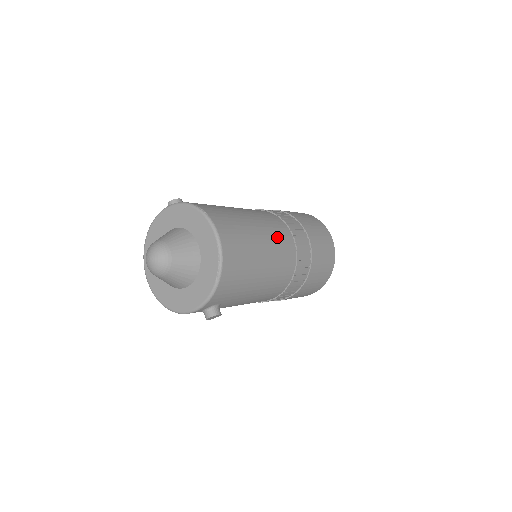
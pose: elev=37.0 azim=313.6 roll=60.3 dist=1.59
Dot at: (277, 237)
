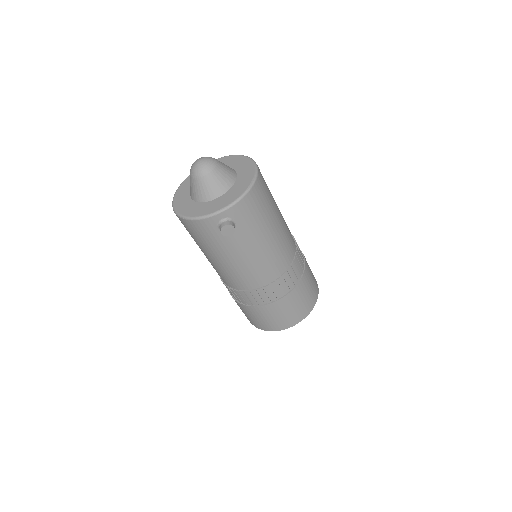
Dot at: (286, 225)
